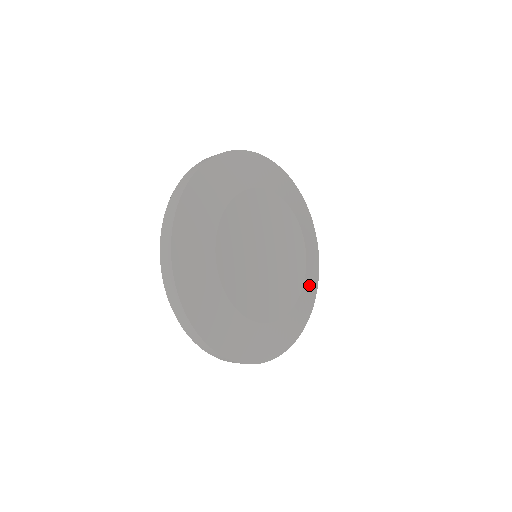
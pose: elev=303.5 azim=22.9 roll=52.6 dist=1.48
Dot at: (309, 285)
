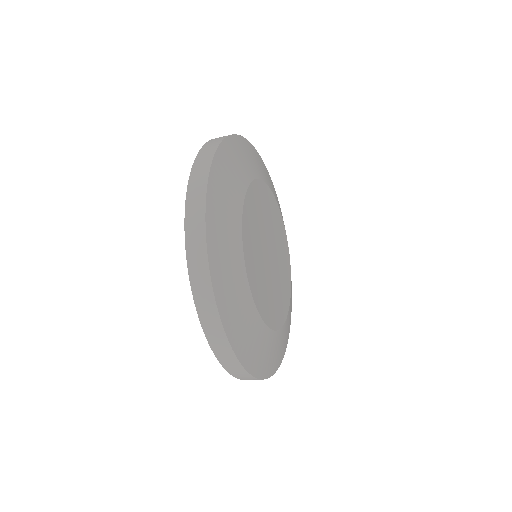
Dot at: occluded
